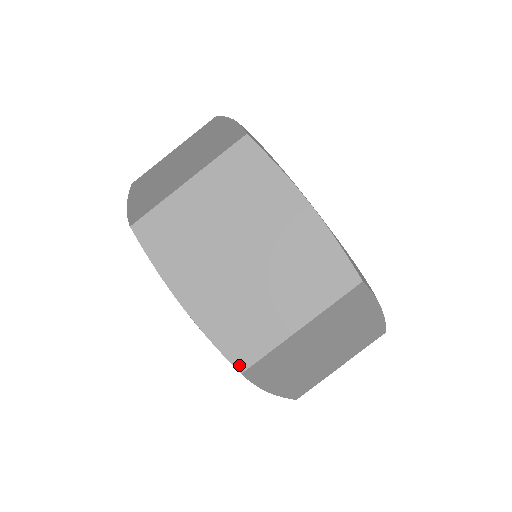
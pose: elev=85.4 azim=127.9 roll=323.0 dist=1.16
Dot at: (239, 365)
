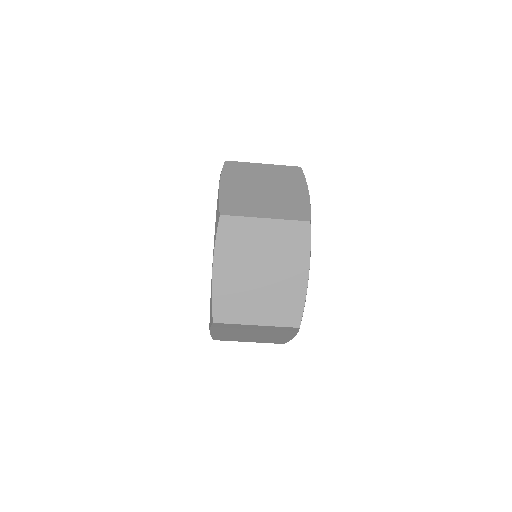
Dot at: (215, 318)
